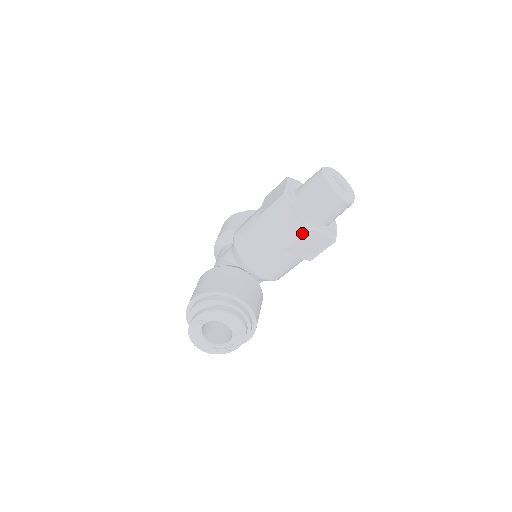
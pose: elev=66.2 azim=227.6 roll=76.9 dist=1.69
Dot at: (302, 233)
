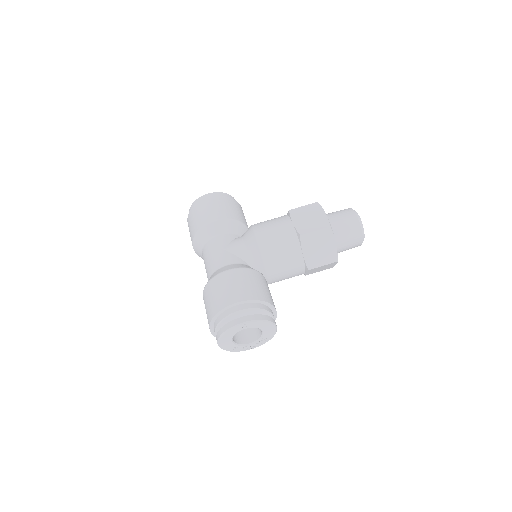
Dot at: (331, 263)
